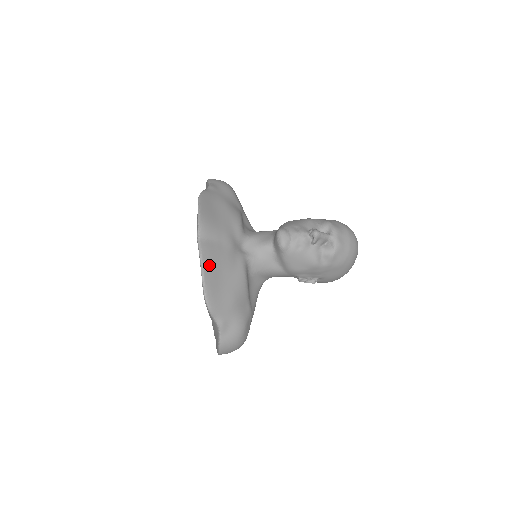
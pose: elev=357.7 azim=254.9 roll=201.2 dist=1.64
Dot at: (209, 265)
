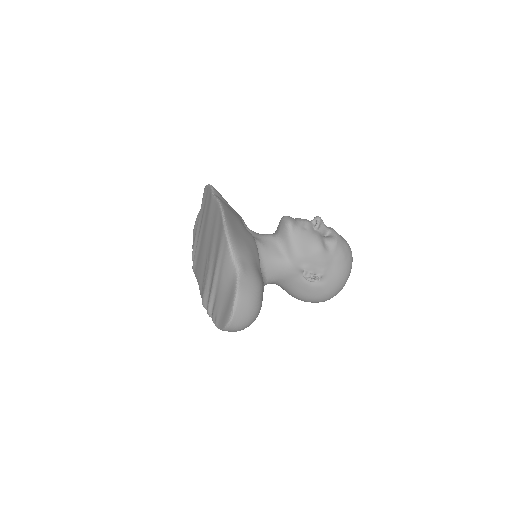
Dot at: (227, 210)
